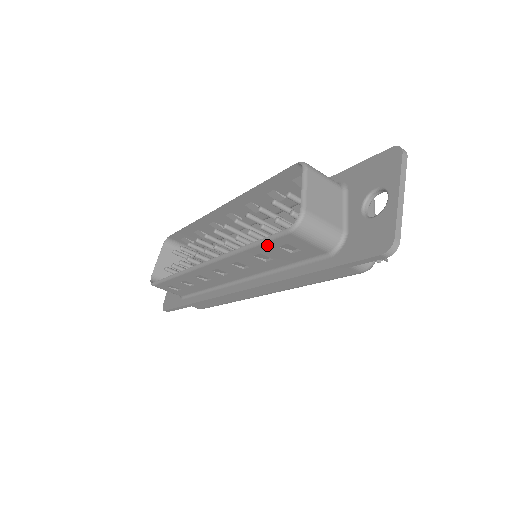
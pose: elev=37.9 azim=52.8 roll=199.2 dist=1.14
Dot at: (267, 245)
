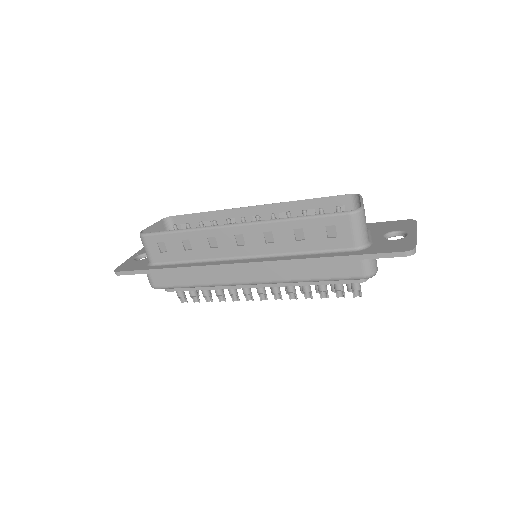
Dot at: (318, 221)
